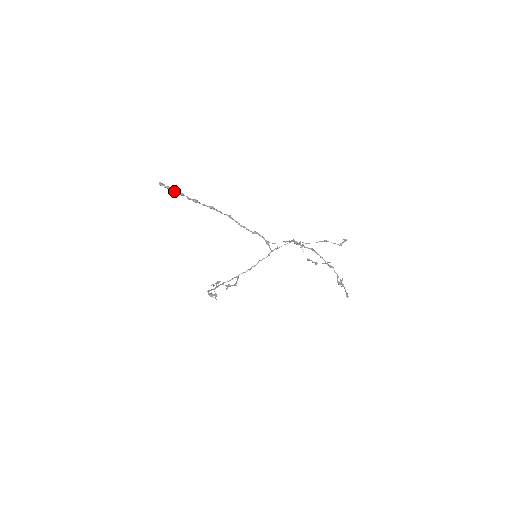
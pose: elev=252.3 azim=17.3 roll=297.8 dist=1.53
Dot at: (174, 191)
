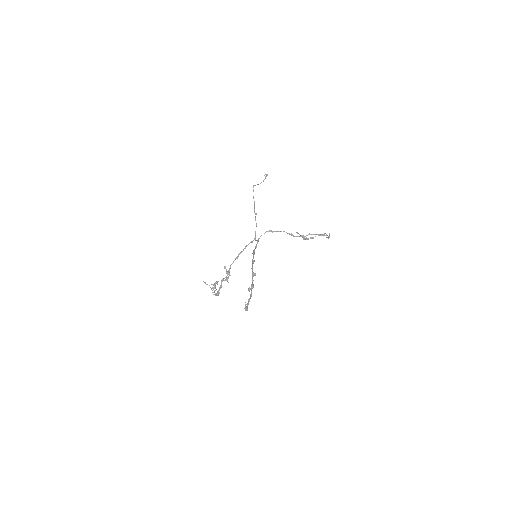
Dot at: occluded
